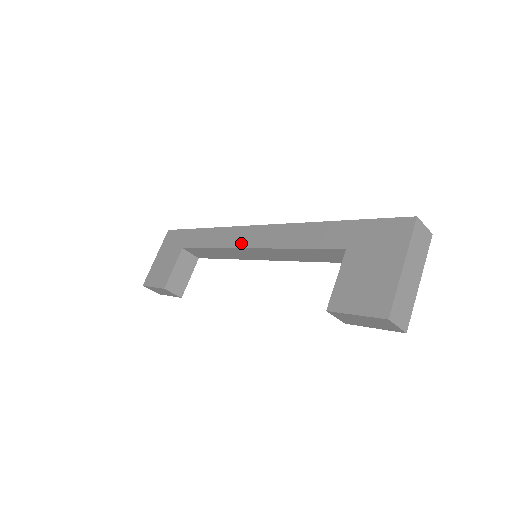
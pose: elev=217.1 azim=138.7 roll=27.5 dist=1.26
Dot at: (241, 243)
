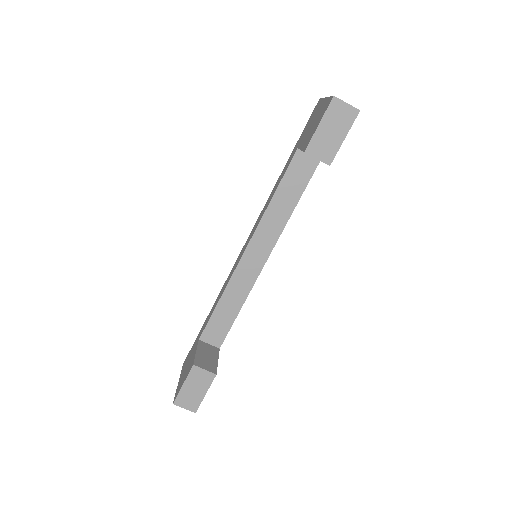
Dot at: (239, 259)
